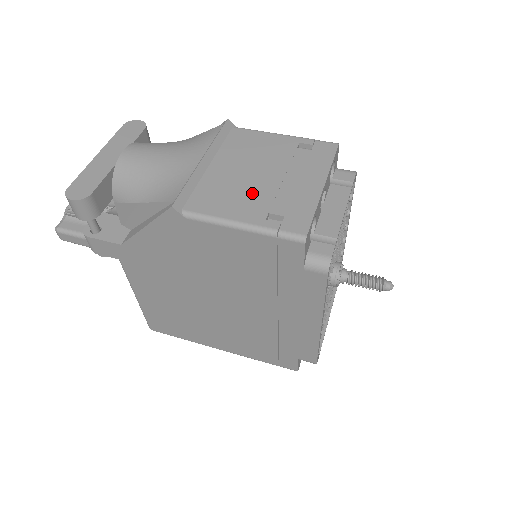
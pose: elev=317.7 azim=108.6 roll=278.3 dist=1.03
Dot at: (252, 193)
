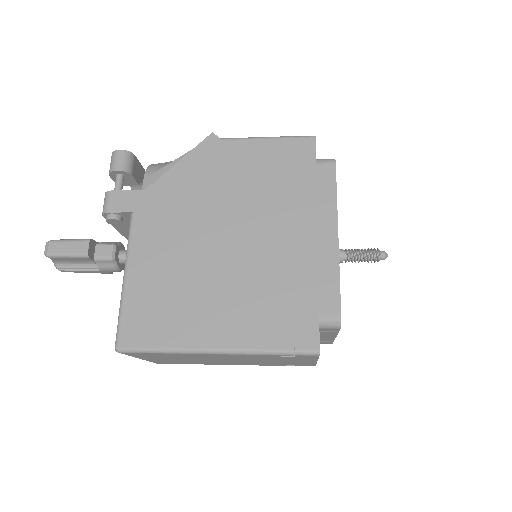
Dot at: occluded
